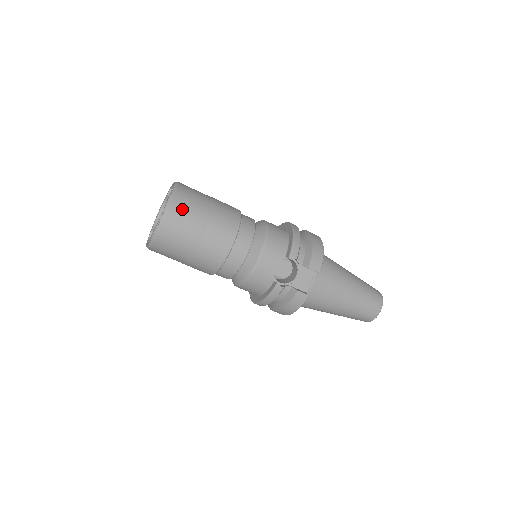
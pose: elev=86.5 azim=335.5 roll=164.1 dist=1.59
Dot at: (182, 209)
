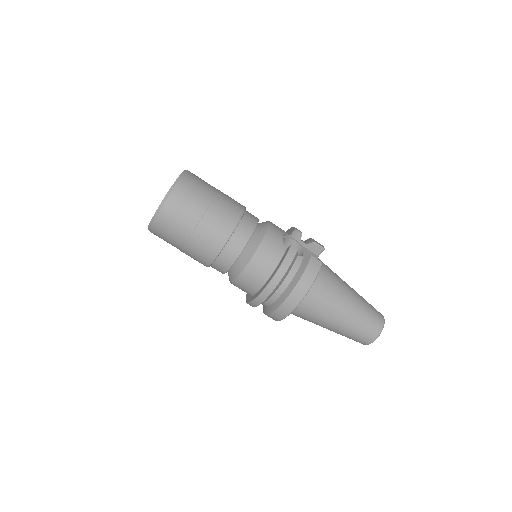
Dot at: (197, 177)
